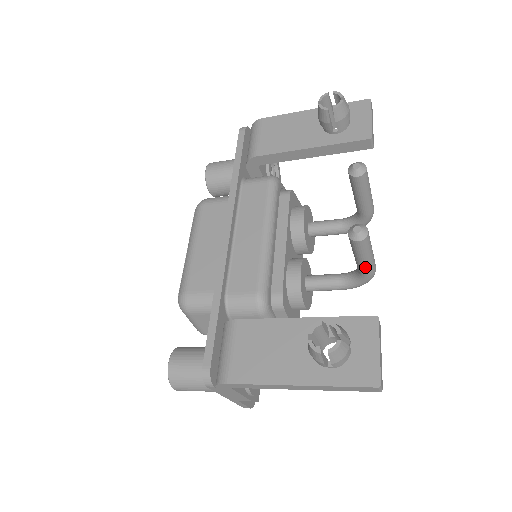
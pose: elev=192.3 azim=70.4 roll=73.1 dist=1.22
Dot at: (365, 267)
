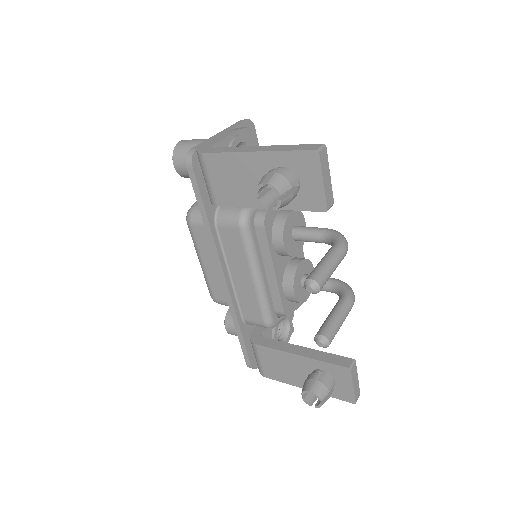
Dot at: occluded
